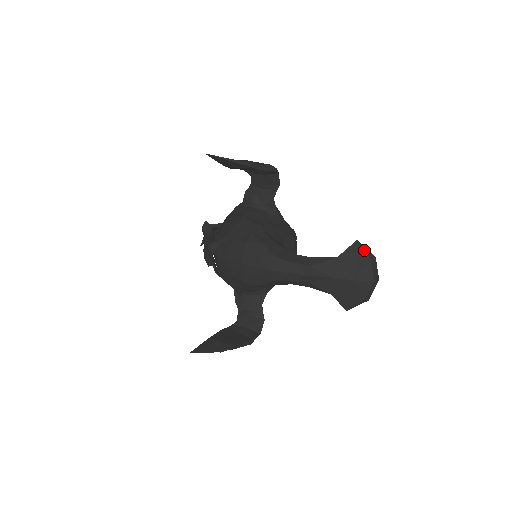
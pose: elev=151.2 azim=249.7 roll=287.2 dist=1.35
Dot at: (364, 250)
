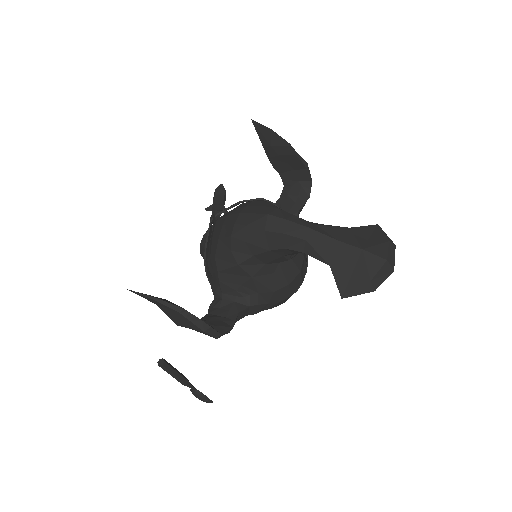
Dot at: (383, 232)
